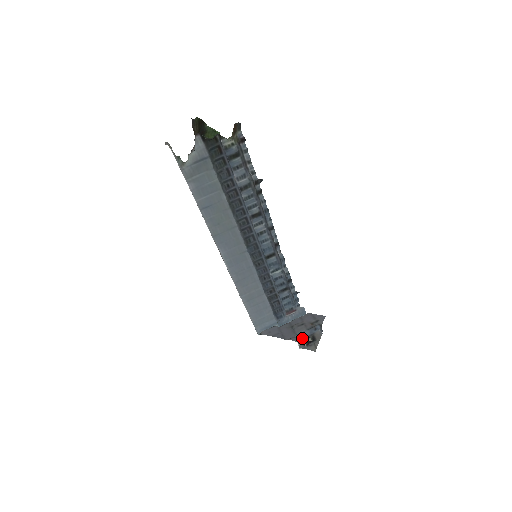
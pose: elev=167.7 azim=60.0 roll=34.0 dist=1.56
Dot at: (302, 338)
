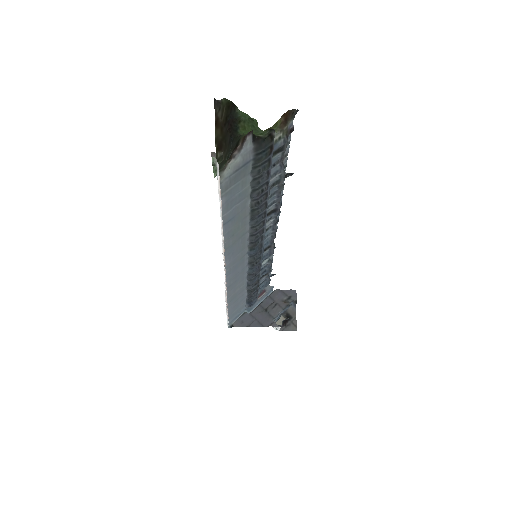
Dot at: (277, 319)
